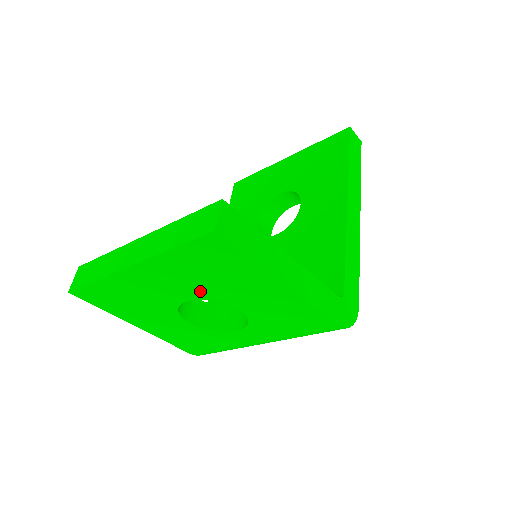
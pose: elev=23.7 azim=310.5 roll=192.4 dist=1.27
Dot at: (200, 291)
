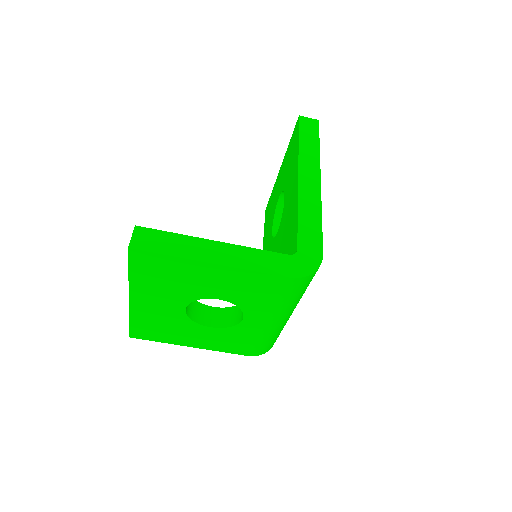
Dot at: (181, 297)
